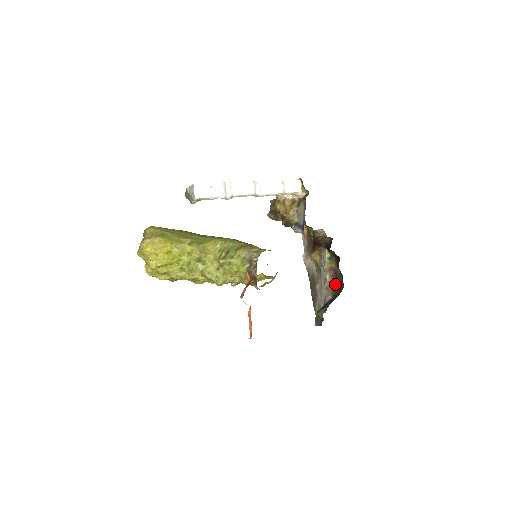
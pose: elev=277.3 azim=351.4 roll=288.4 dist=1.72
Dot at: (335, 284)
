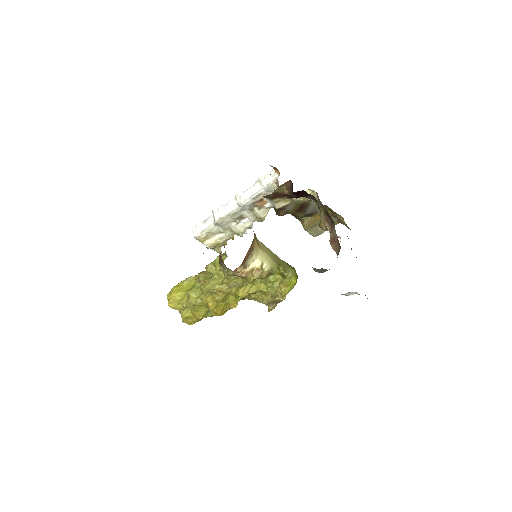
Dot at: occluded
